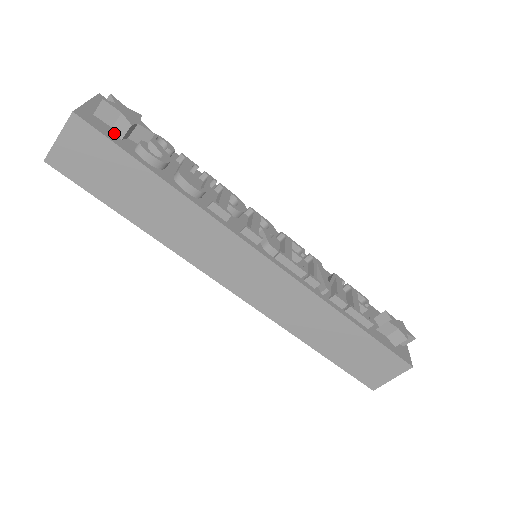
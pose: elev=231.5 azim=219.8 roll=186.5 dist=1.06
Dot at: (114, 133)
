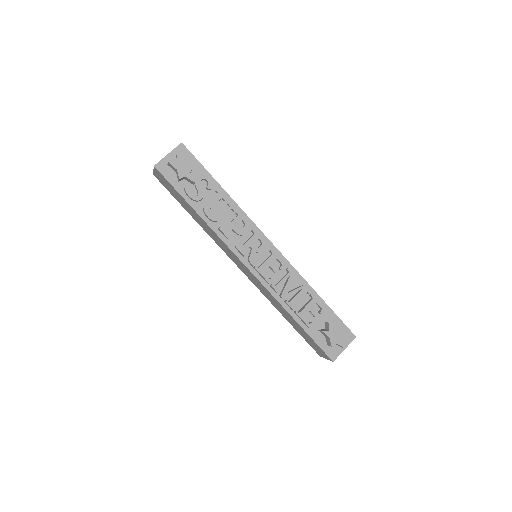
Dot at: (176, 177)
